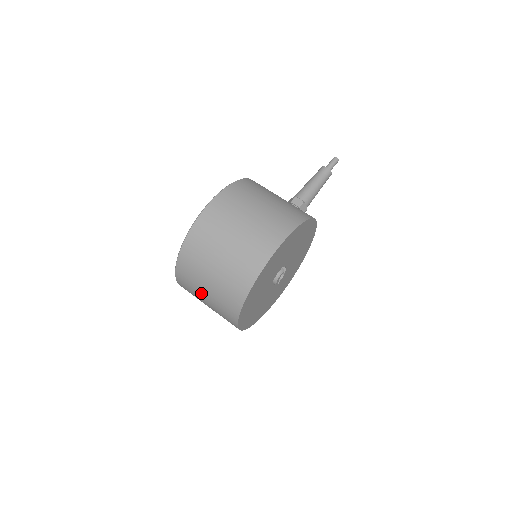
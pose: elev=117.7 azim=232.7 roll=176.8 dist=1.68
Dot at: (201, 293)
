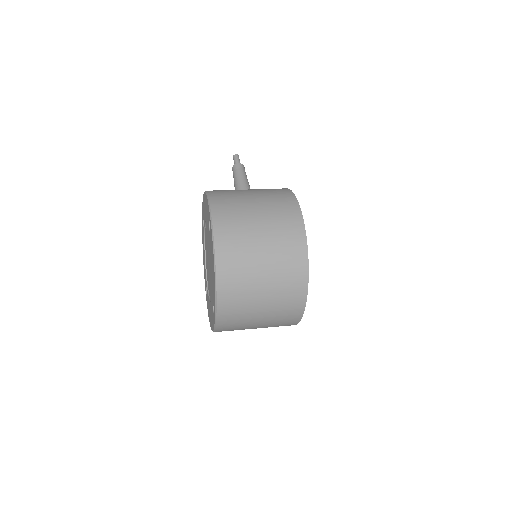
Dot at: (255, 307)
